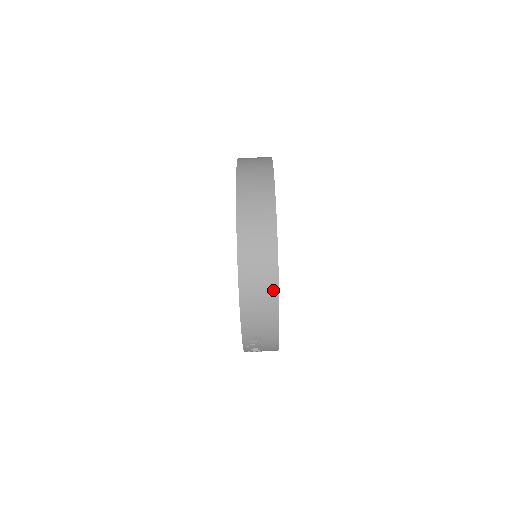
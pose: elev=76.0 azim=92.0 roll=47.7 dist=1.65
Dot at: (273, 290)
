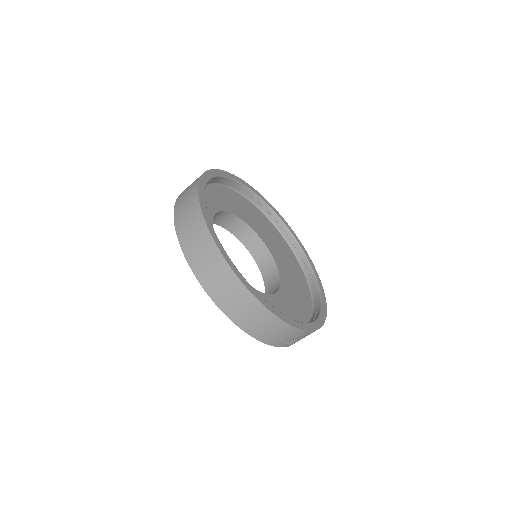
Dot at: (266, 314)
